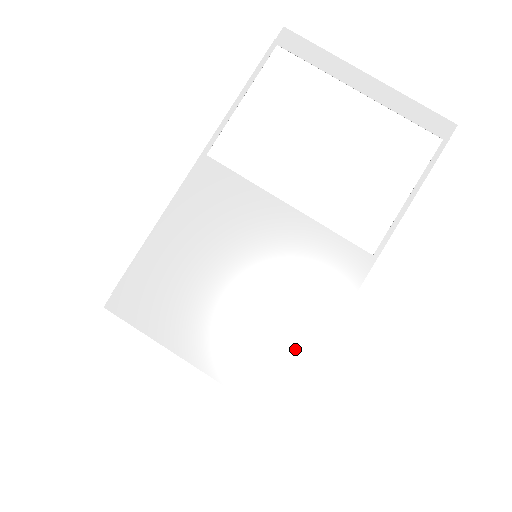
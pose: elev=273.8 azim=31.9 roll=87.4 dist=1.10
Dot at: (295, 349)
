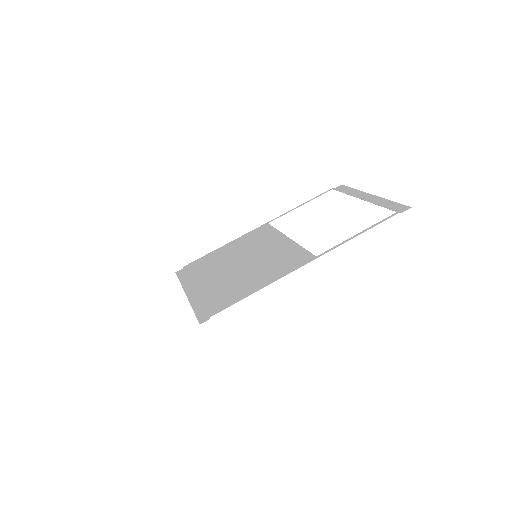
Dot at: (239, 292)
